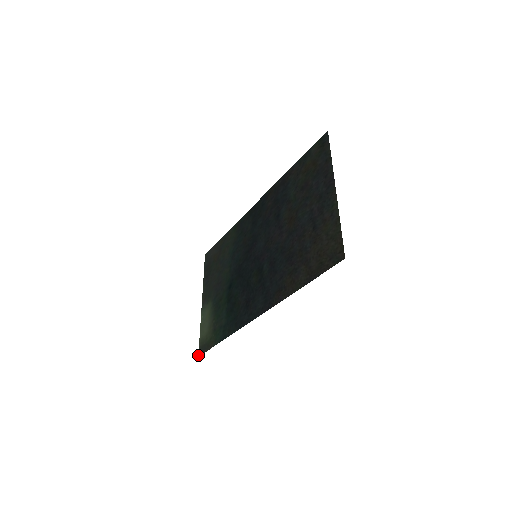
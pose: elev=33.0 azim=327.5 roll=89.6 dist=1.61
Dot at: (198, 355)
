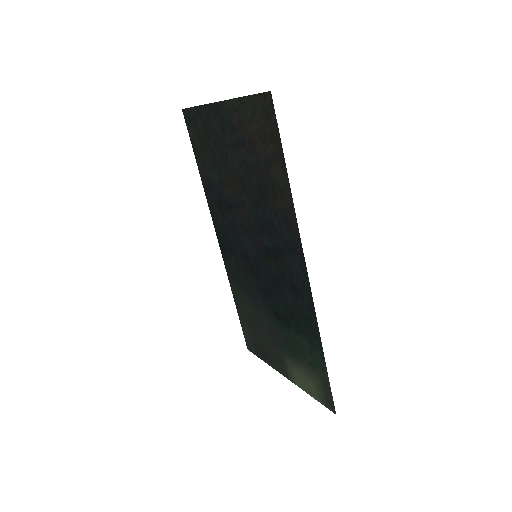
Dot at: occluded
